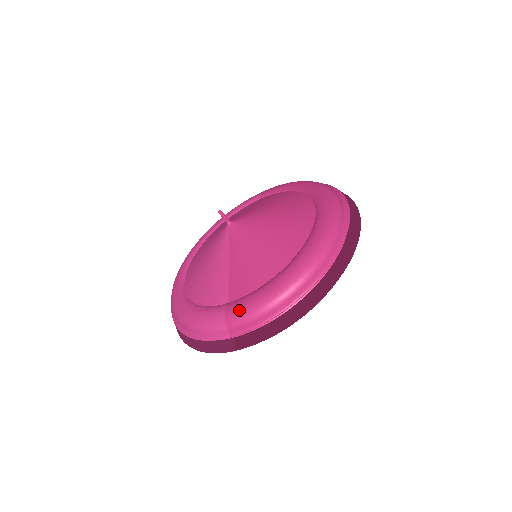
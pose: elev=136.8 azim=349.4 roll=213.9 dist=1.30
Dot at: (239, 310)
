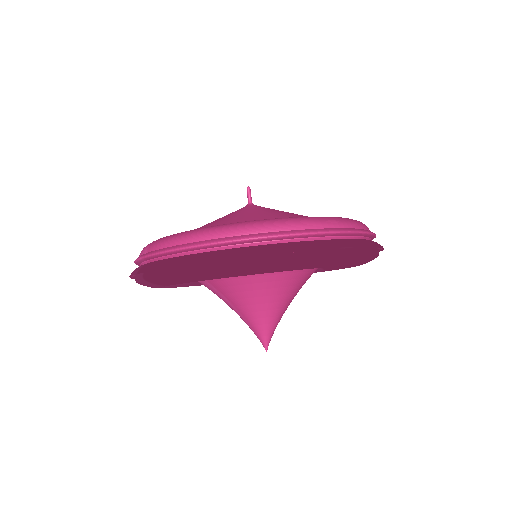
Dot at: (166, 236)
